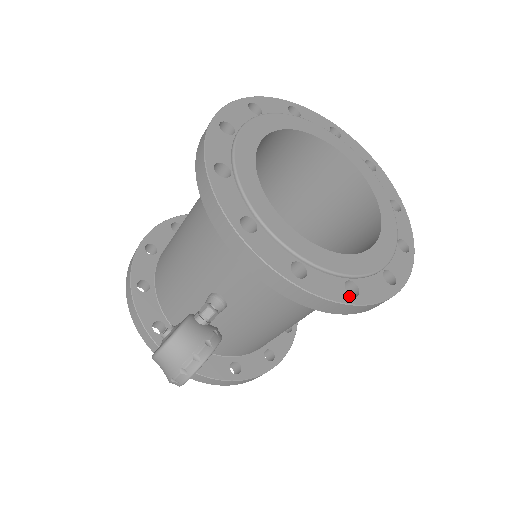
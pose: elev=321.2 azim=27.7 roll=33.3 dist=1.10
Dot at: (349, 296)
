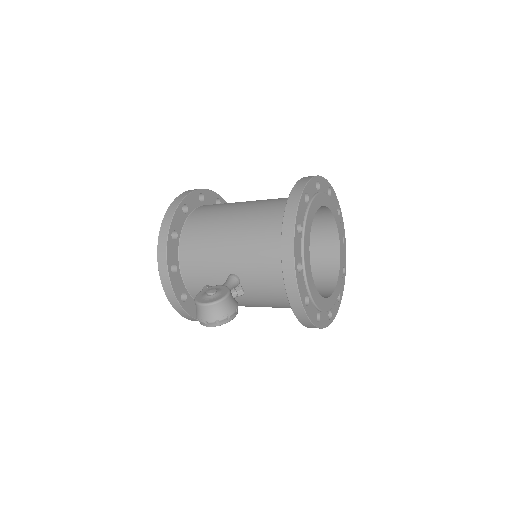
Dot at: occluded
